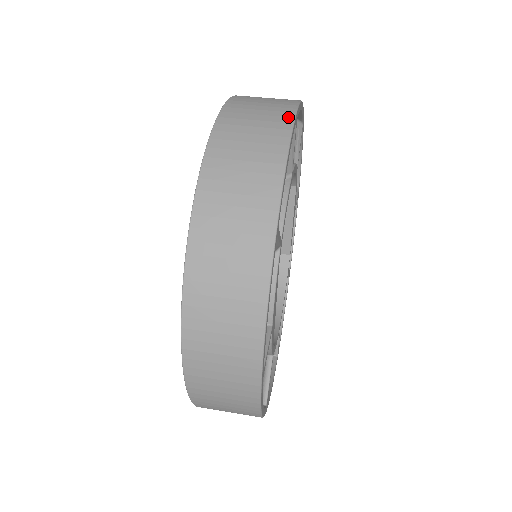
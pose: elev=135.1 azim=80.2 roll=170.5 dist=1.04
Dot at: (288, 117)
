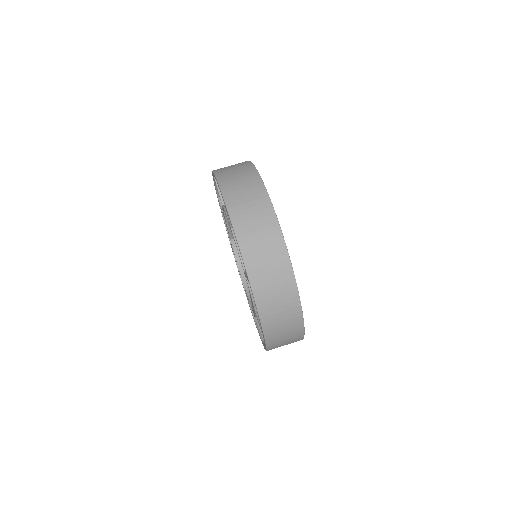
Dot at: (269, 208)
